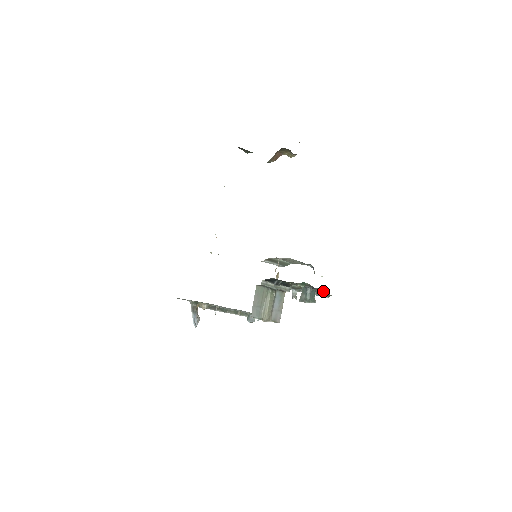
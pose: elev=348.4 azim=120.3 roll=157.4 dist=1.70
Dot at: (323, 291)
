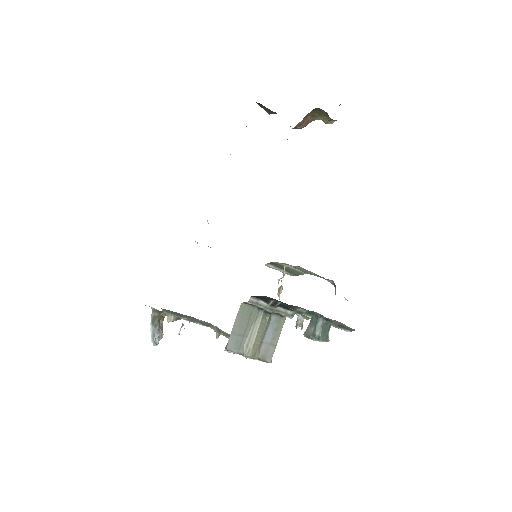
Dot at: (343, 324)
